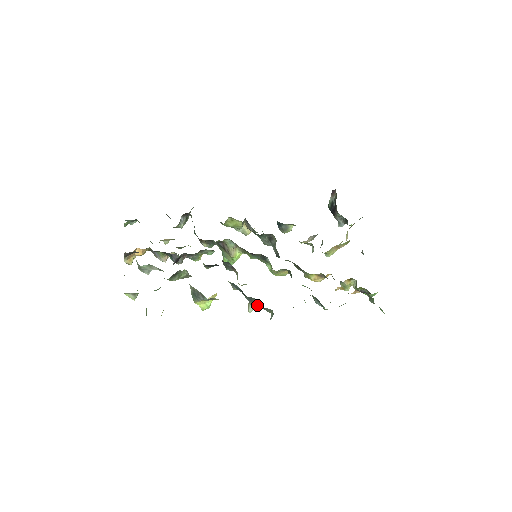
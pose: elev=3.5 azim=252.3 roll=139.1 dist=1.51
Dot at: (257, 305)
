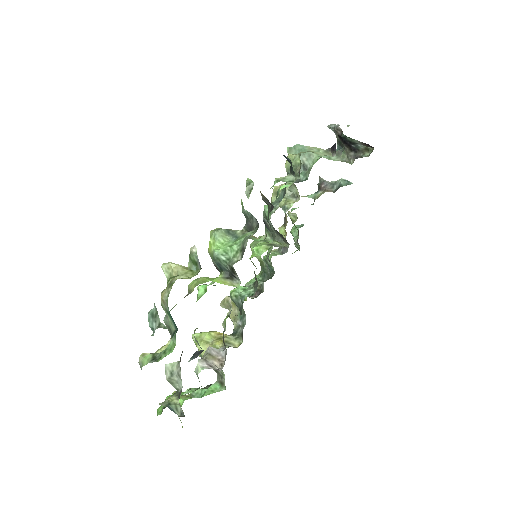
Dot at: occluded
